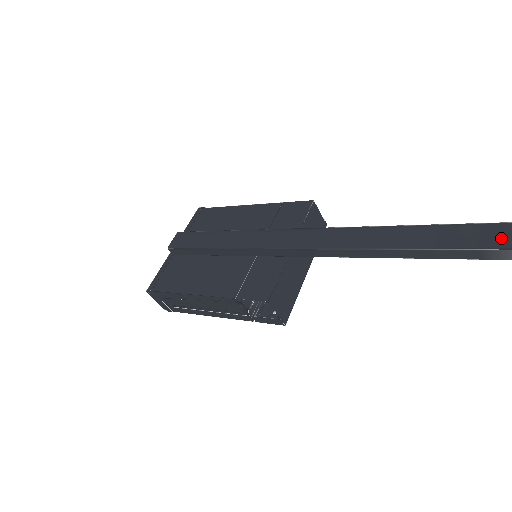
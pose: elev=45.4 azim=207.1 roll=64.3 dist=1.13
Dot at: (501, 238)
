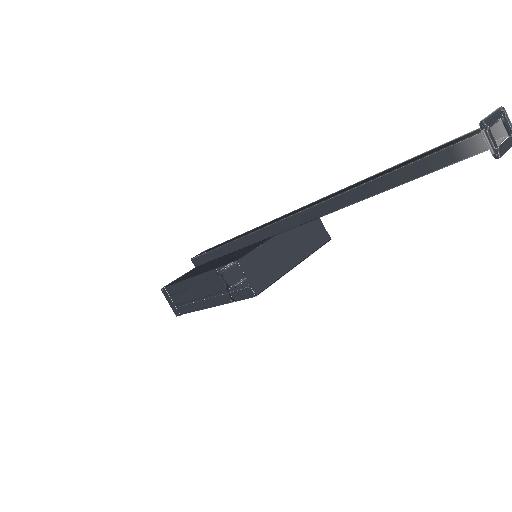
Dot at: (431, 151)
